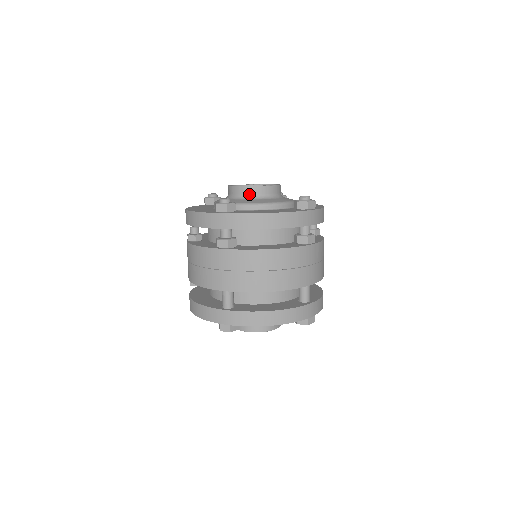
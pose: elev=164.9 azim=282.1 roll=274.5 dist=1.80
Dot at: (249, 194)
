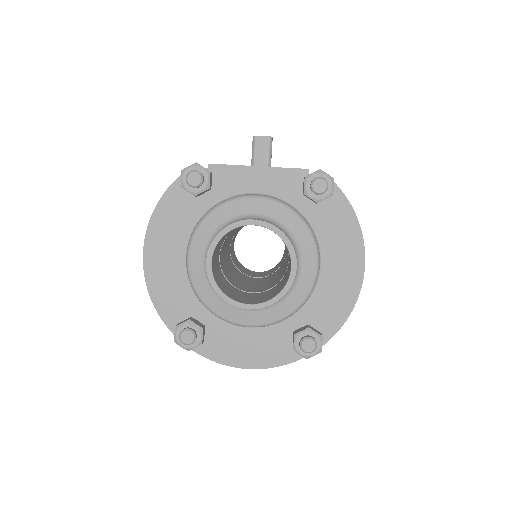
Dot at: occluded
